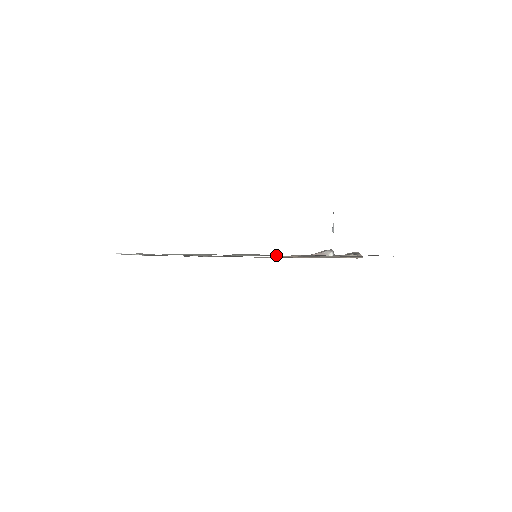
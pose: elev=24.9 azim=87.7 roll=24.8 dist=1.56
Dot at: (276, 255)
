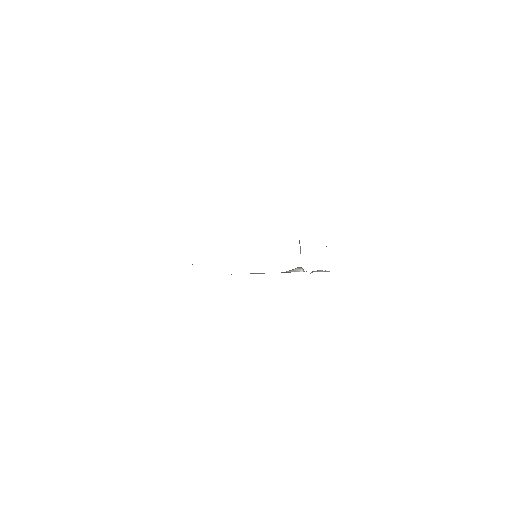
Dot at: occluded
